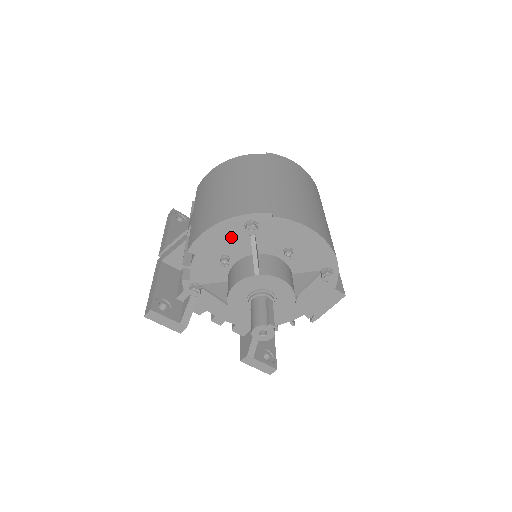
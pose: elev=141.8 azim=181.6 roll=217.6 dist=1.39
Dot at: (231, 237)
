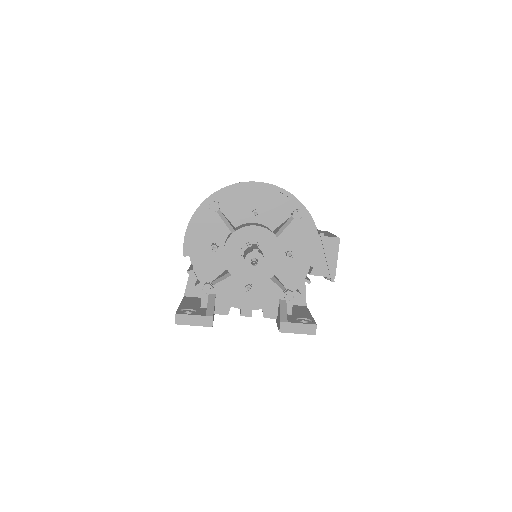
Dot at: (207, 225)
